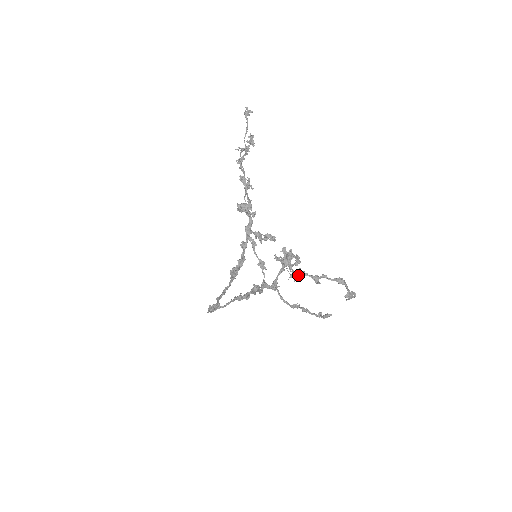
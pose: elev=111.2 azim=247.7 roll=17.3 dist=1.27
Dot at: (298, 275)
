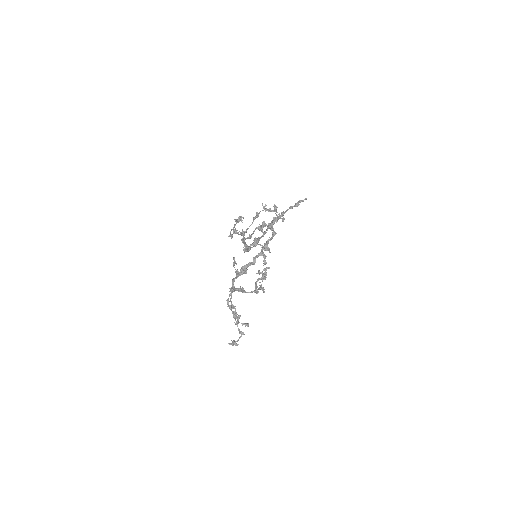
Dot at: occluded
